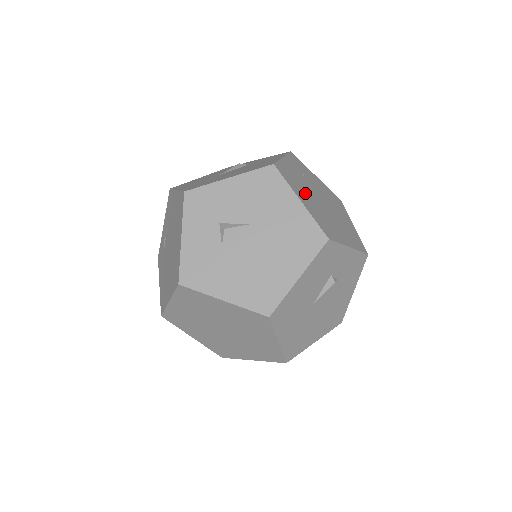
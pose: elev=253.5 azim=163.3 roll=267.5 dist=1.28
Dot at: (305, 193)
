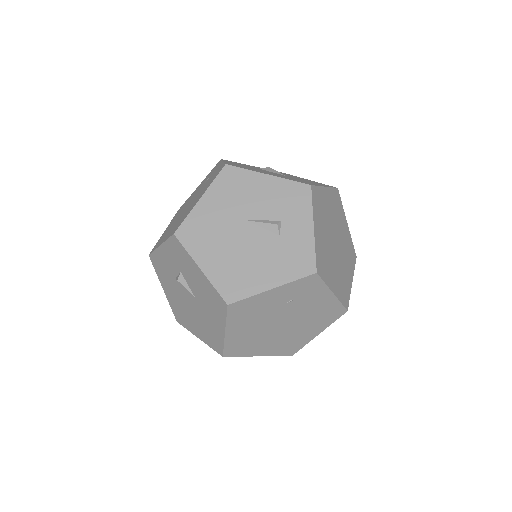
Dot at: (252, 322)
